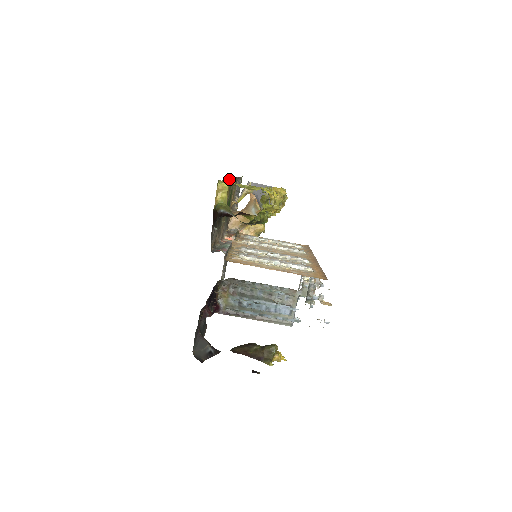
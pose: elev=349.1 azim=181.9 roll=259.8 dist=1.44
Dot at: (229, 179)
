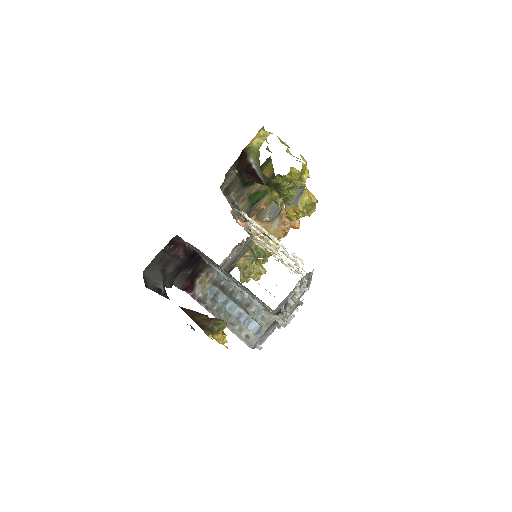
Dot at: (272, 166)
